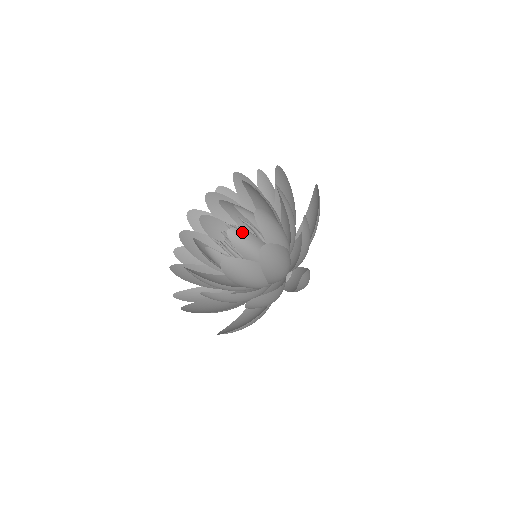
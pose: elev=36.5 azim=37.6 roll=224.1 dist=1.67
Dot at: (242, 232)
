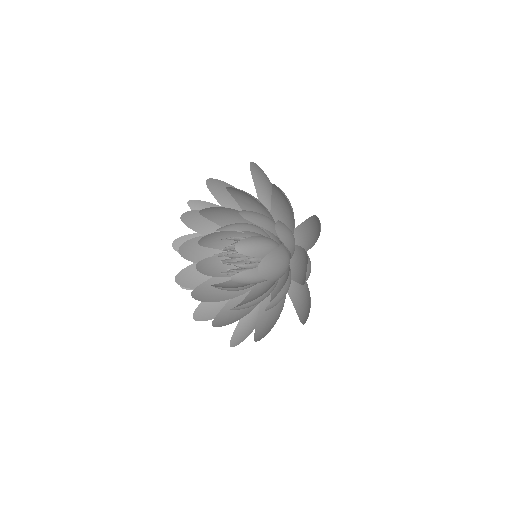
Dot at: (245, 272)
